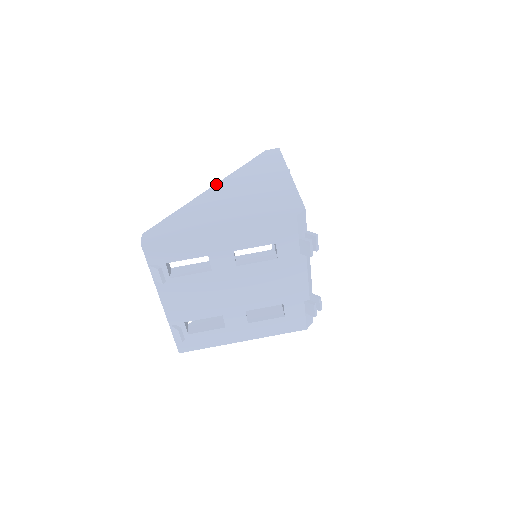
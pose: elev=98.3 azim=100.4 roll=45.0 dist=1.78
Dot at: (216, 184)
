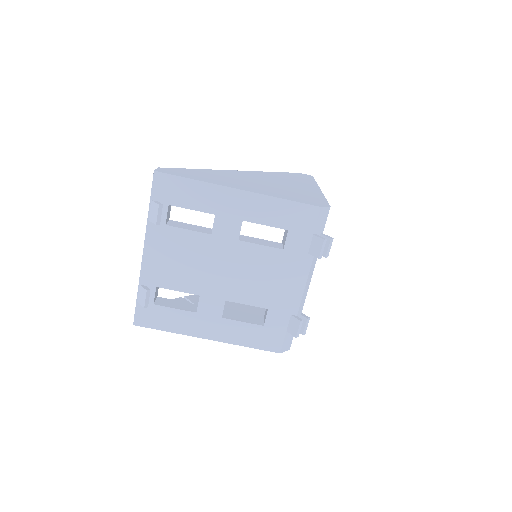
Dot at: (245, 171)
